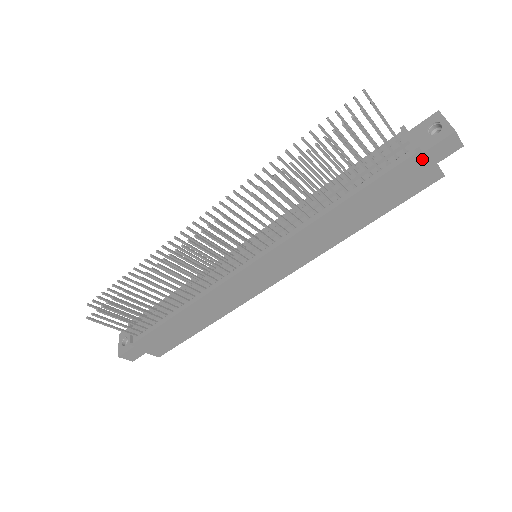
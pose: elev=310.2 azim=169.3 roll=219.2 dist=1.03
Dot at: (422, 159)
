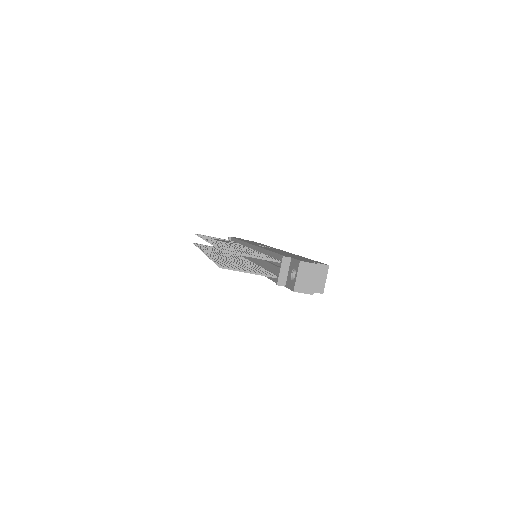
Dot at: occluded
